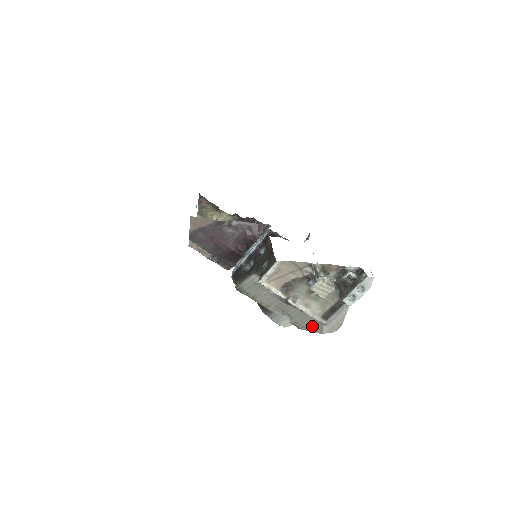
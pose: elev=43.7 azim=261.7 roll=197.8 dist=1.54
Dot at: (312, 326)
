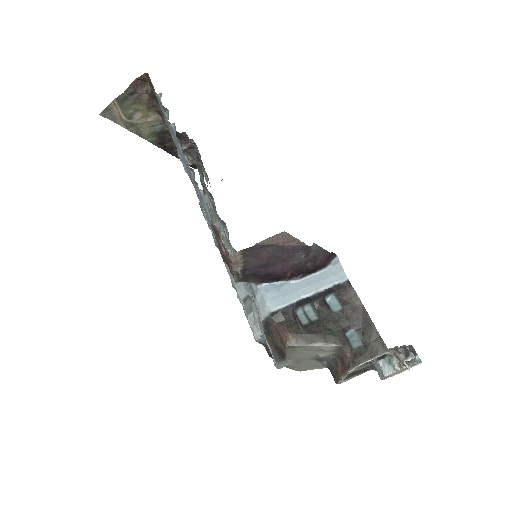
Dot at: (302, 368)
